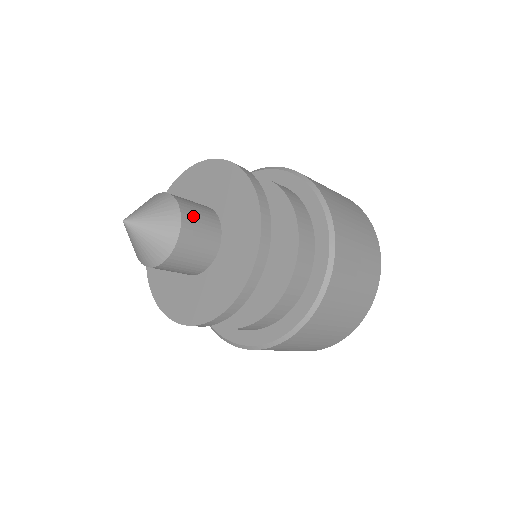
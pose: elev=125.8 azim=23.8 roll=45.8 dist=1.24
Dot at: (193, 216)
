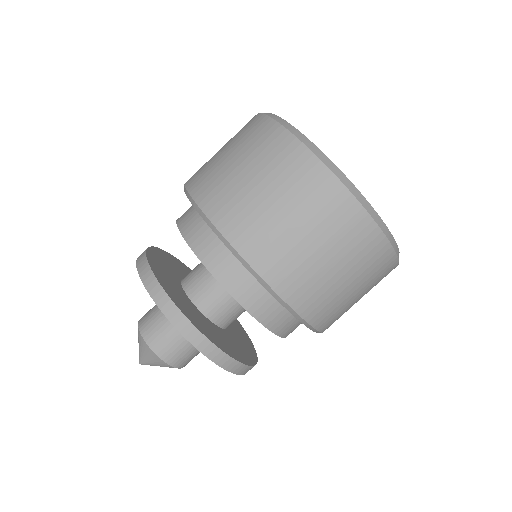
Dot at: (172, 351)
